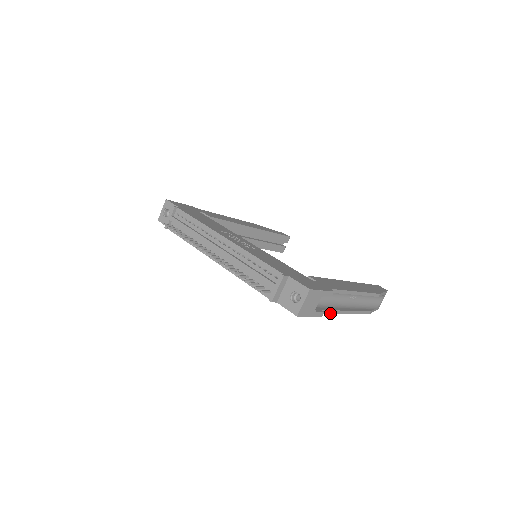
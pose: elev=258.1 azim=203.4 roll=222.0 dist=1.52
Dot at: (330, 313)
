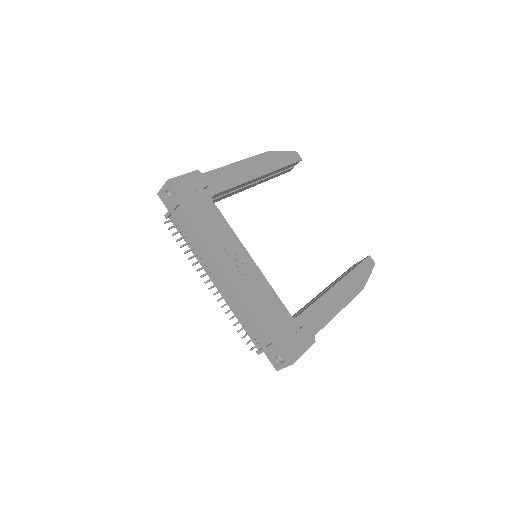
Dot at: occluded
